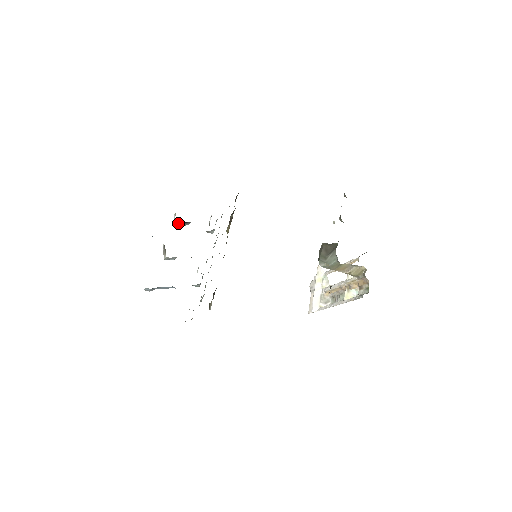
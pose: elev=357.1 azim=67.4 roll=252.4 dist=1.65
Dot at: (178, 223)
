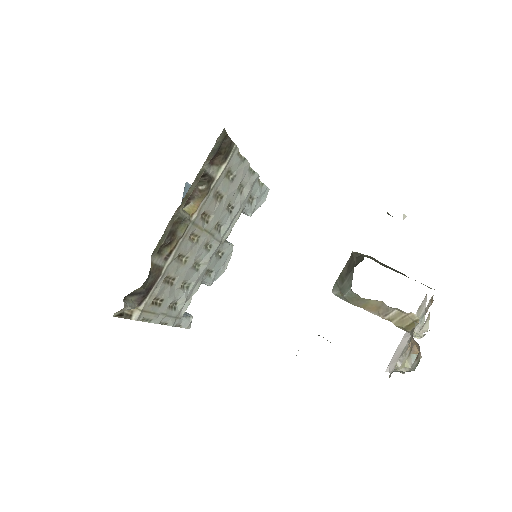
Dot at: occluded
